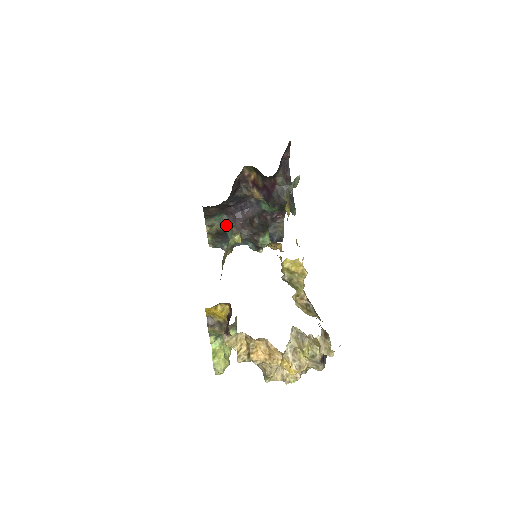
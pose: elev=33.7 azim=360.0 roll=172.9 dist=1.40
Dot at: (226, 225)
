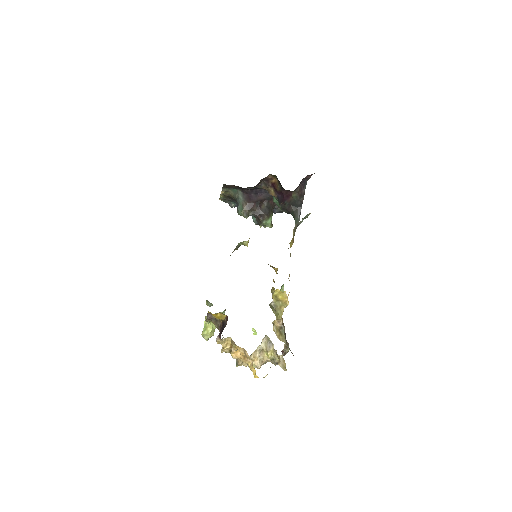
Dot at: (239, 198)
